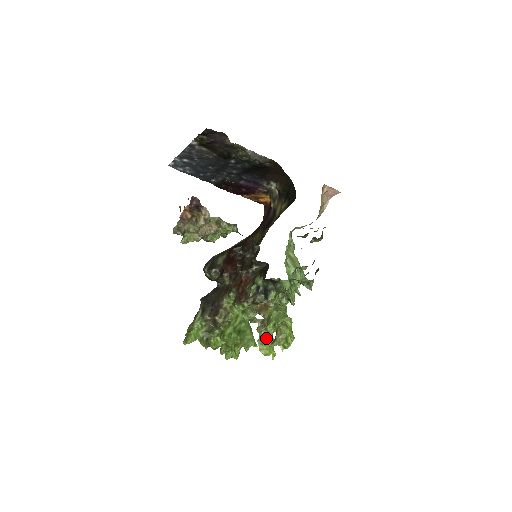
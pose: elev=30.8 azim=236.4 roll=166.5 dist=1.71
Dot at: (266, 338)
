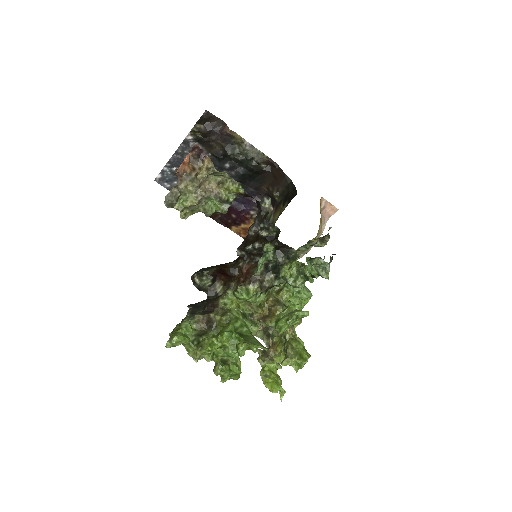
Dot at: (270, 370)
